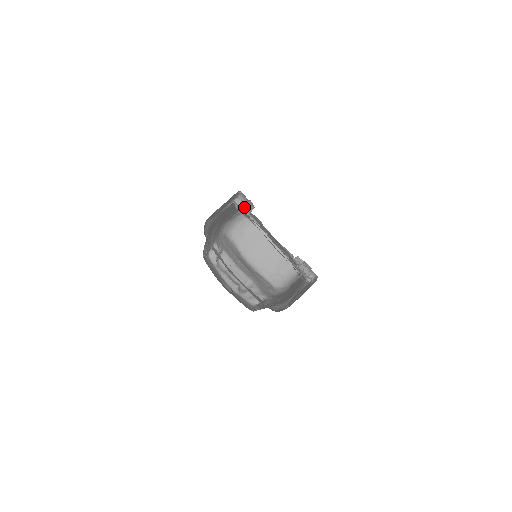
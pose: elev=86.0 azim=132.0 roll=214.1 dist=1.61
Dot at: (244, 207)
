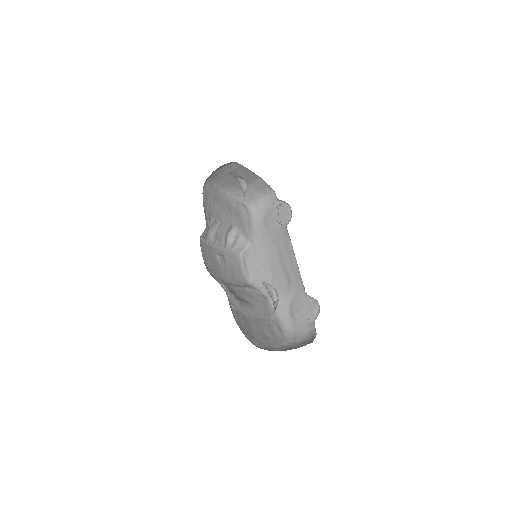
Dot at: (230, 173)
